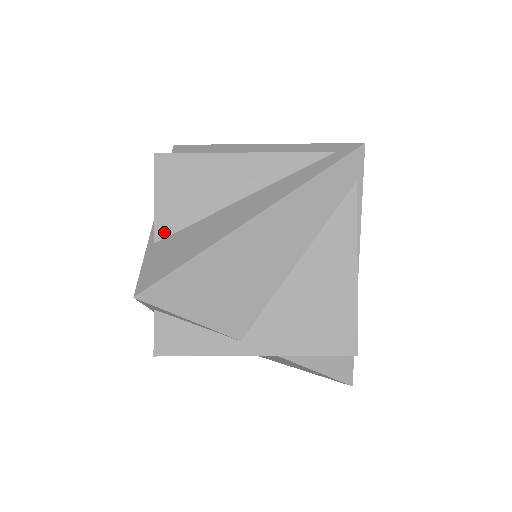
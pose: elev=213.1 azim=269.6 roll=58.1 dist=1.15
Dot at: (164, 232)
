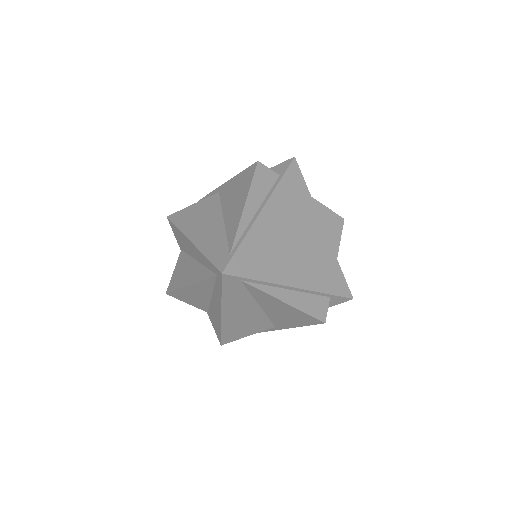
Dot at: (205, 310)
